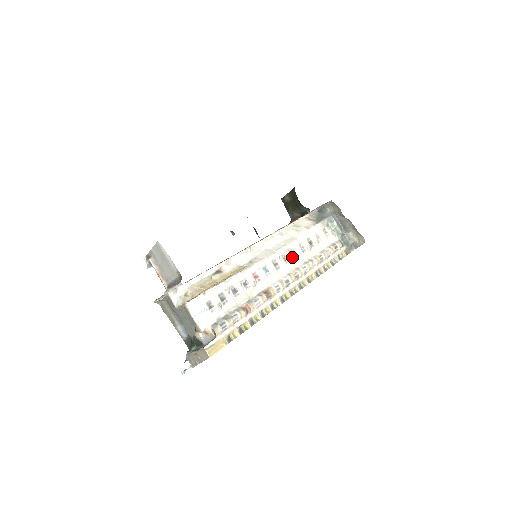
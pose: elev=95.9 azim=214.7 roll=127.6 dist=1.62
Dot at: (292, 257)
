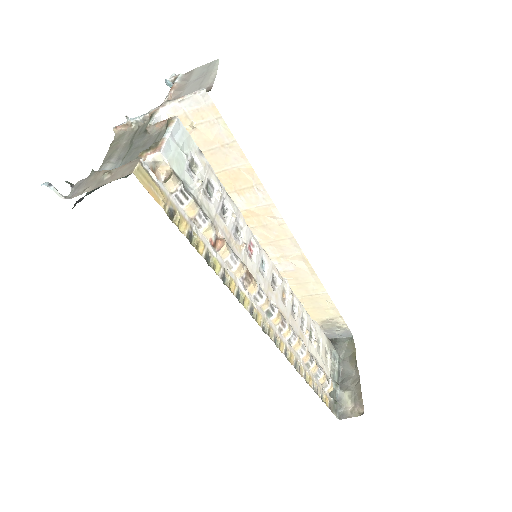
Dot at: (290, 307)
